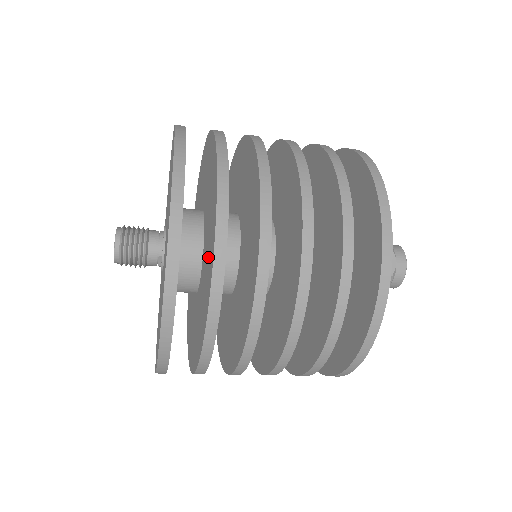
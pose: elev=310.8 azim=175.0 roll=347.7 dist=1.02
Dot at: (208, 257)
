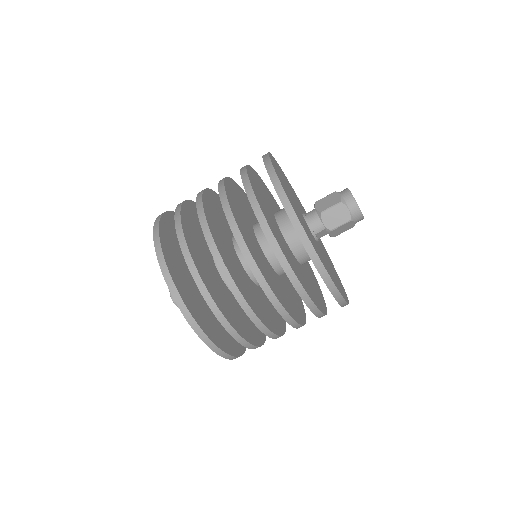
Dot at: occluded
